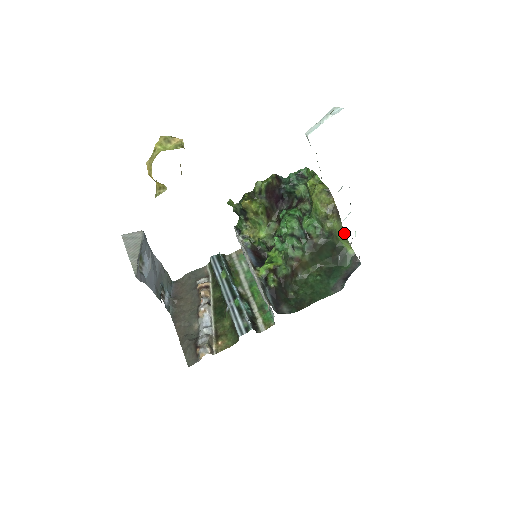
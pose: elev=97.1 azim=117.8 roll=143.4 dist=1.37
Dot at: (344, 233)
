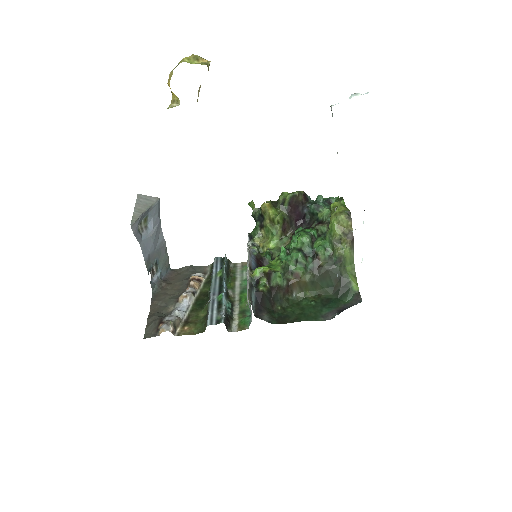
Dot at: (354, 266)
